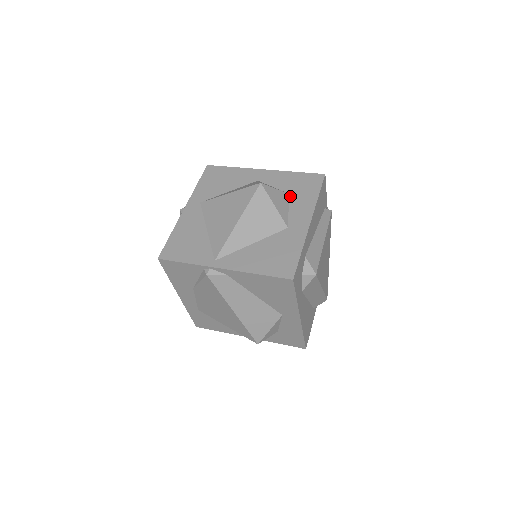
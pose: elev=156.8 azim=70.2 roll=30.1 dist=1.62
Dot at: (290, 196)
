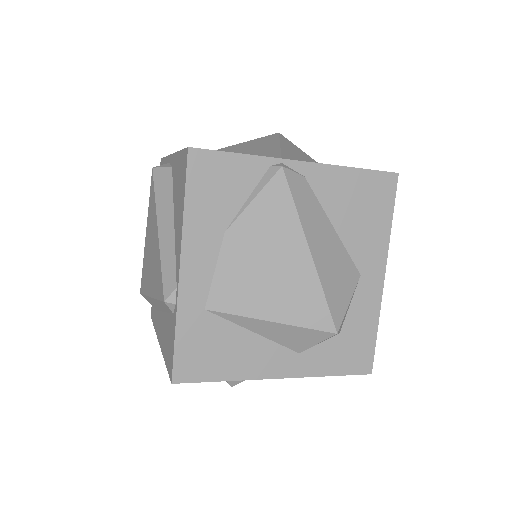
Dot at: occluded
